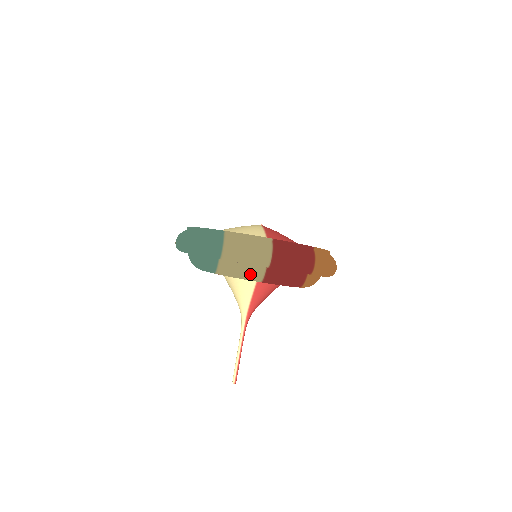
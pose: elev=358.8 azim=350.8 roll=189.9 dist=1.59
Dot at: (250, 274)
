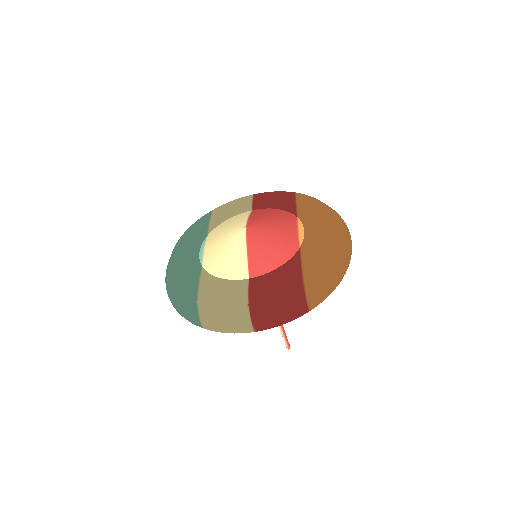
Dot at: occluded
